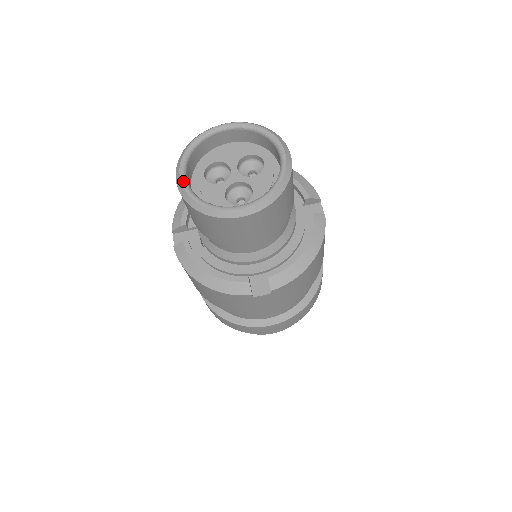
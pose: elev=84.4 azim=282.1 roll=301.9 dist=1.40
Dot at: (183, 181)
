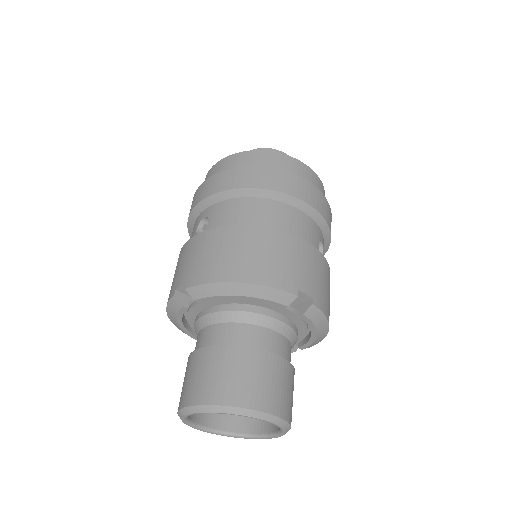
Dot at: occluded
